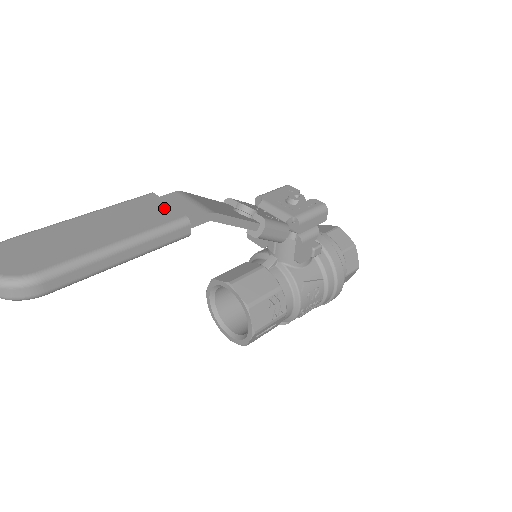
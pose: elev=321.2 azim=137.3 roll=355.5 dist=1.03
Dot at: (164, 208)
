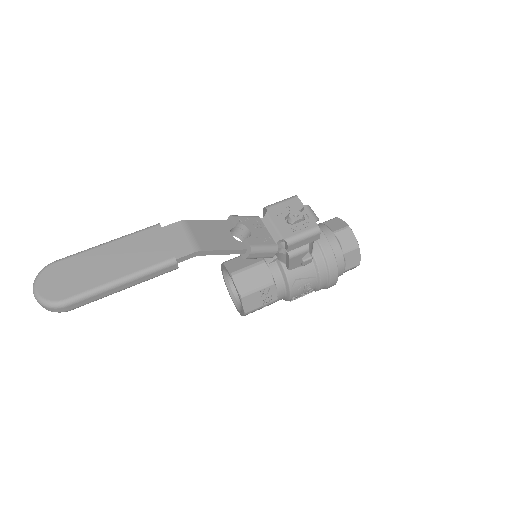
Dot at: (162, 245)
